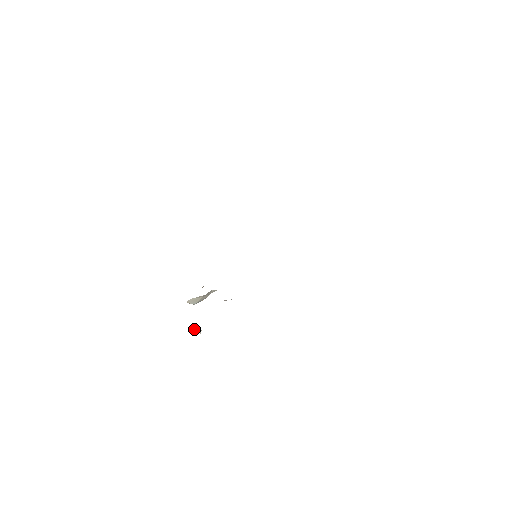
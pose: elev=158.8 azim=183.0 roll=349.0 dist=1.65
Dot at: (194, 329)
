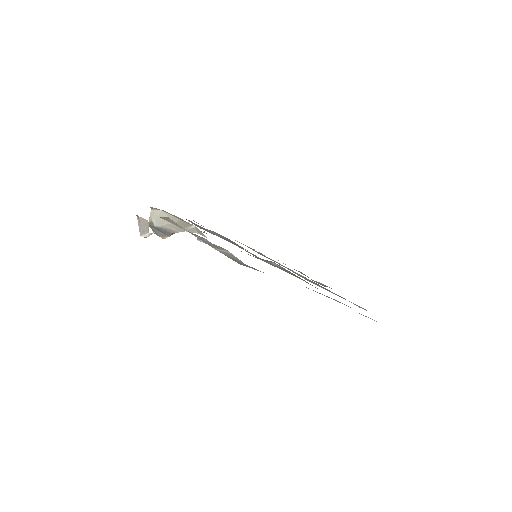
Dot at: (143, 225)
